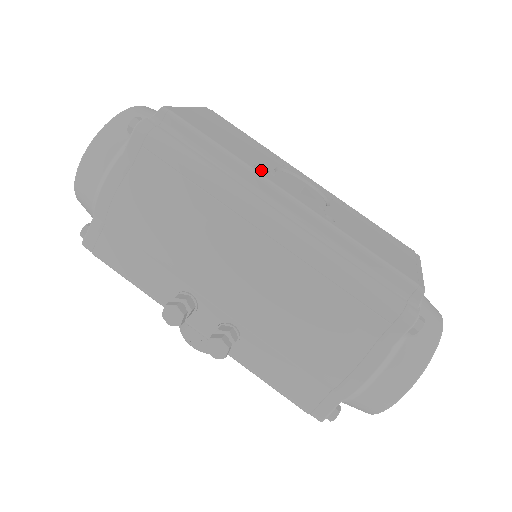
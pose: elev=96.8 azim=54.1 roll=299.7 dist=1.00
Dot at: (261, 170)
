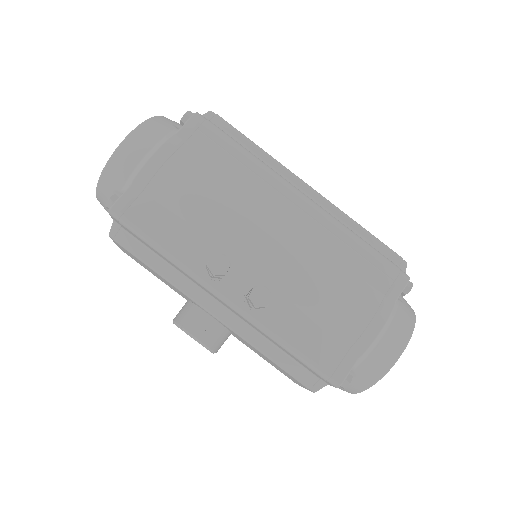
Dot at: occluded
